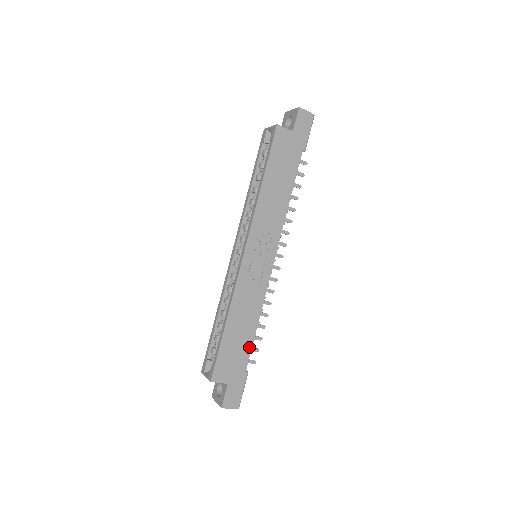
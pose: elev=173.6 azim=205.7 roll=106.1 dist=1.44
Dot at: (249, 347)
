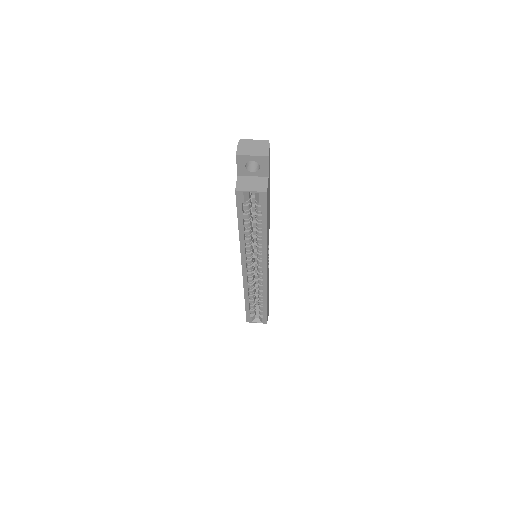
Dot at: occluded
